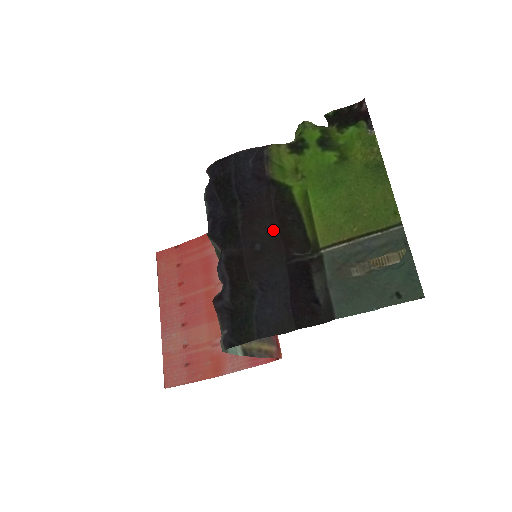
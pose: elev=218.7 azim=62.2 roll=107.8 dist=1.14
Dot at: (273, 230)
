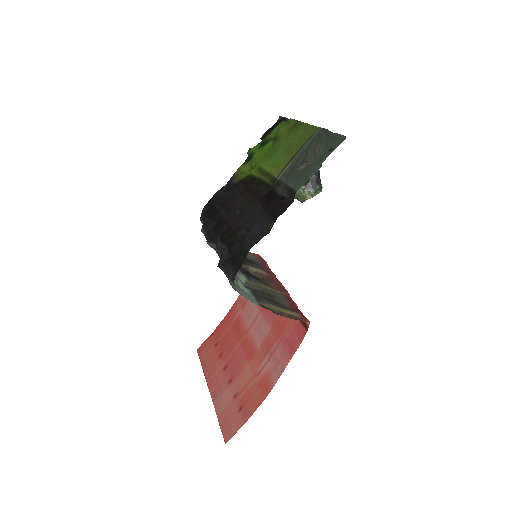
Dot at: (245, 198)
